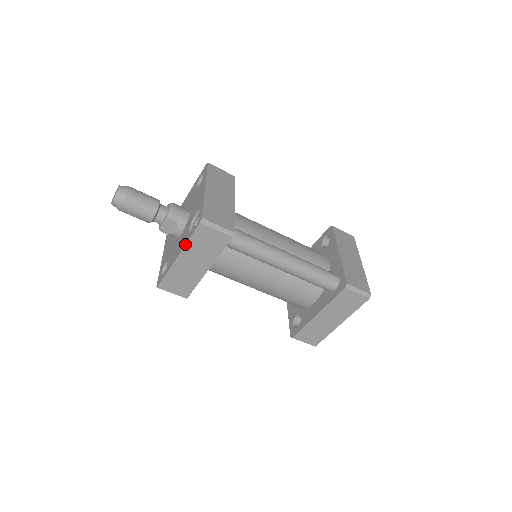
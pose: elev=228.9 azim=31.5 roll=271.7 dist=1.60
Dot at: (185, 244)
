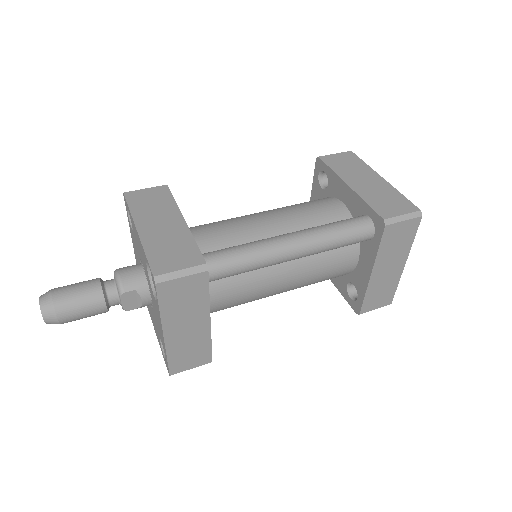
Dot at: occluded
